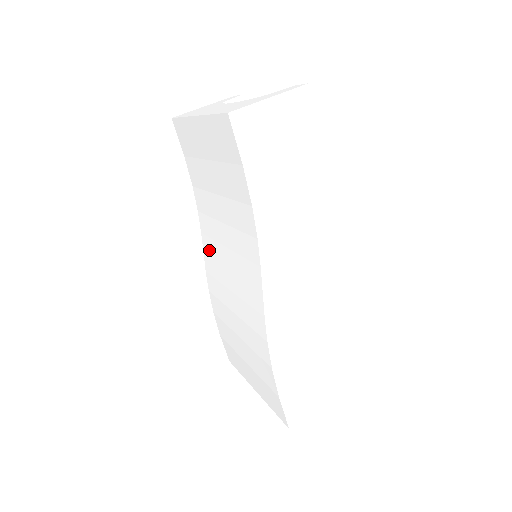
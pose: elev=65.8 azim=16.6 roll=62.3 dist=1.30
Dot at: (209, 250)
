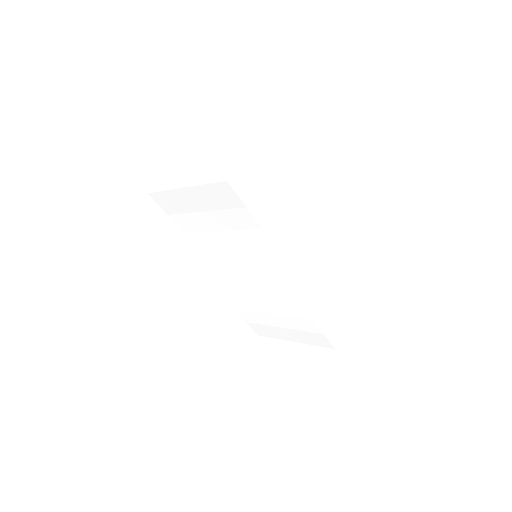
Dot at: (217, 269)
